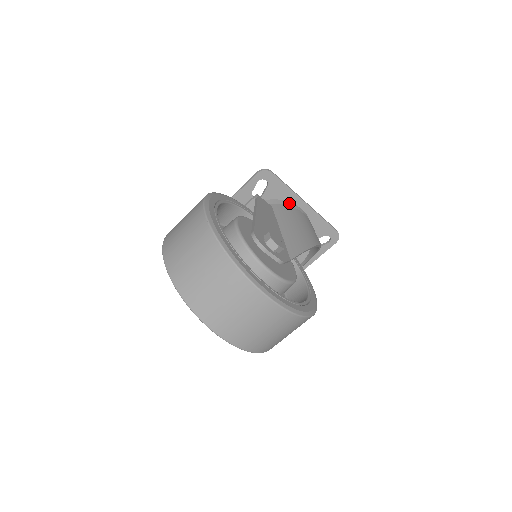
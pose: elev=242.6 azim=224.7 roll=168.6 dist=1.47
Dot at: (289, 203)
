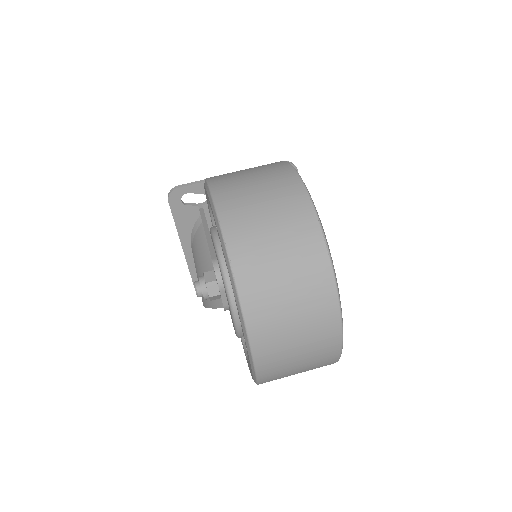
Dot at: occluded
